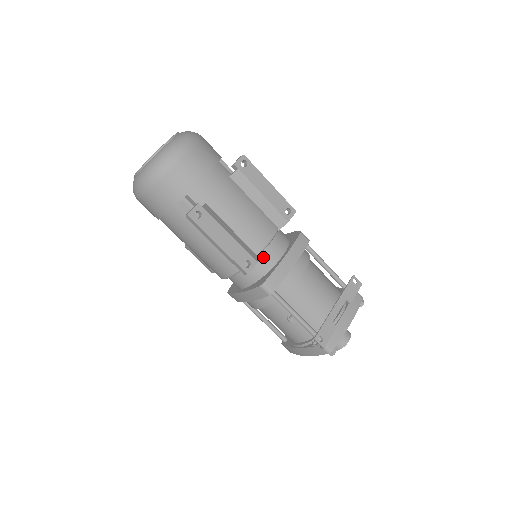
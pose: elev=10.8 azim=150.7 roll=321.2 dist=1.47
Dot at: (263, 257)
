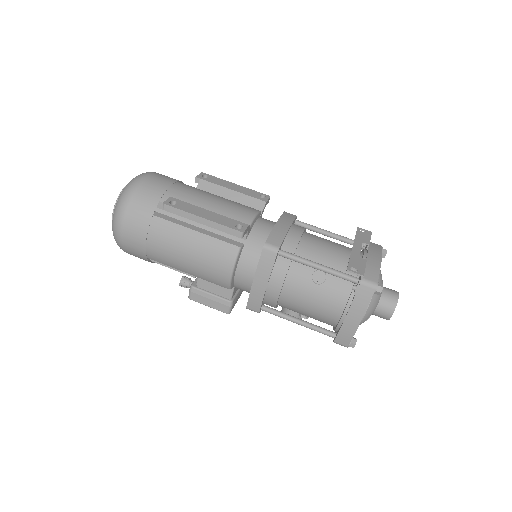
Dot at: (256, 231)
